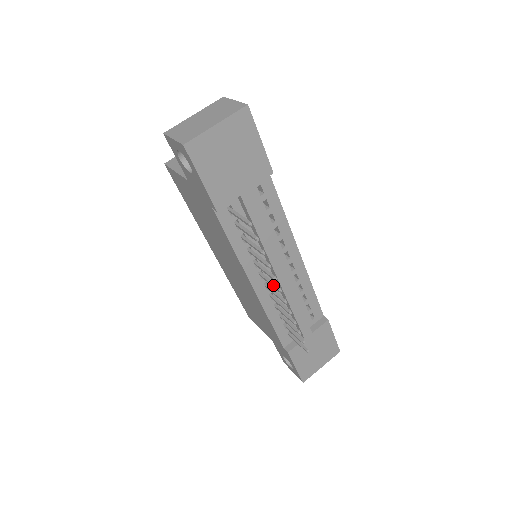
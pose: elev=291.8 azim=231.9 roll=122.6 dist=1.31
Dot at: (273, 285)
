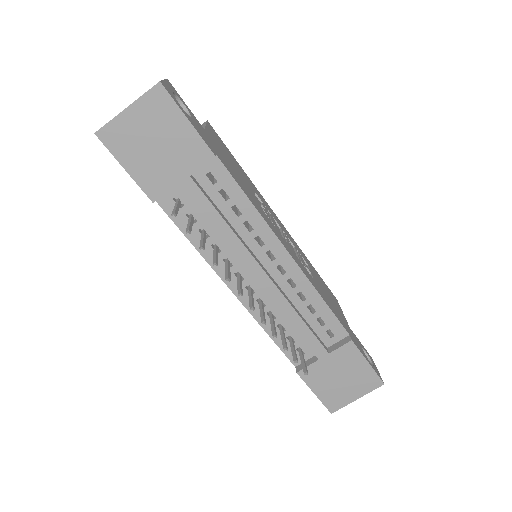
Dot at: (237, 288)
